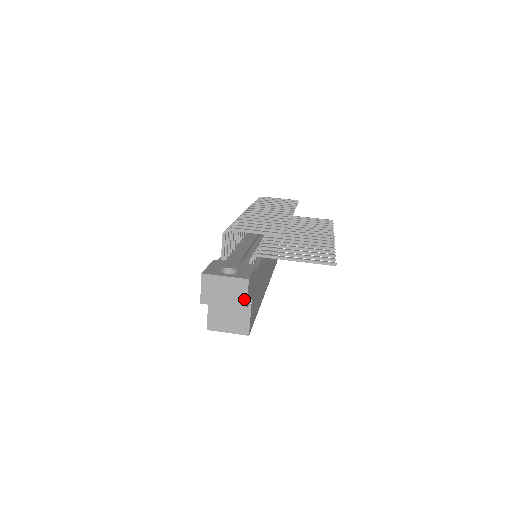
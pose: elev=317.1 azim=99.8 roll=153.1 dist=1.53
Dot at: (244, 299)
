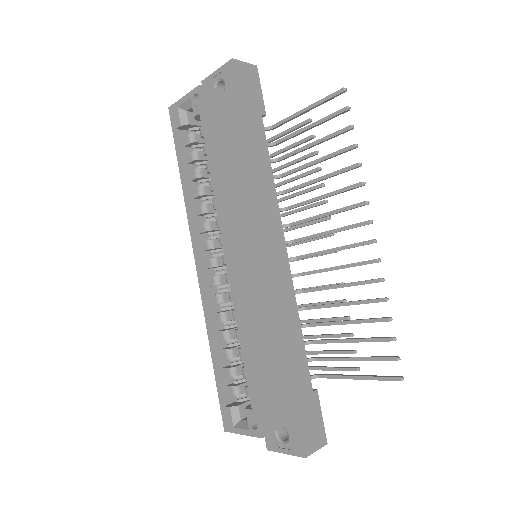
Dot at: (239, 63)
